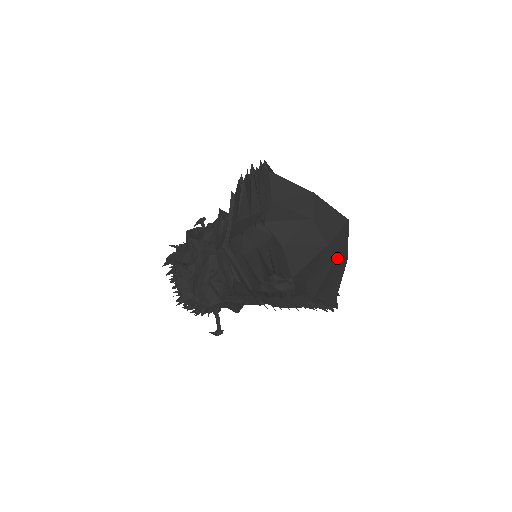
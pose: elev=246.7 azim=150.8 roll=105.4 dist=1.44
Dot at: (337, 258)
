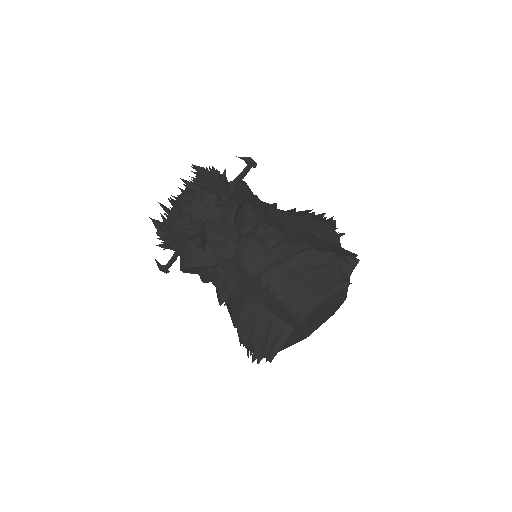
Dot at: occluded
